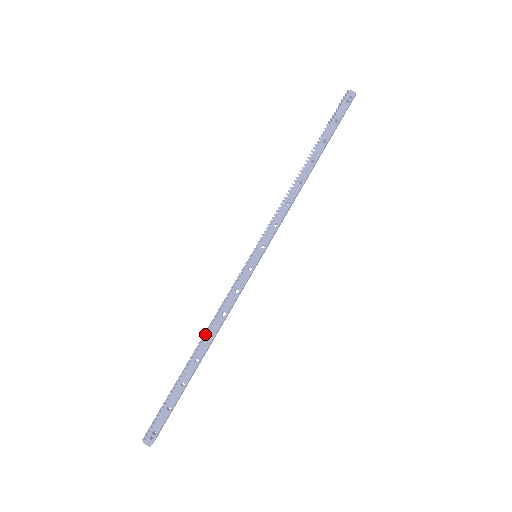
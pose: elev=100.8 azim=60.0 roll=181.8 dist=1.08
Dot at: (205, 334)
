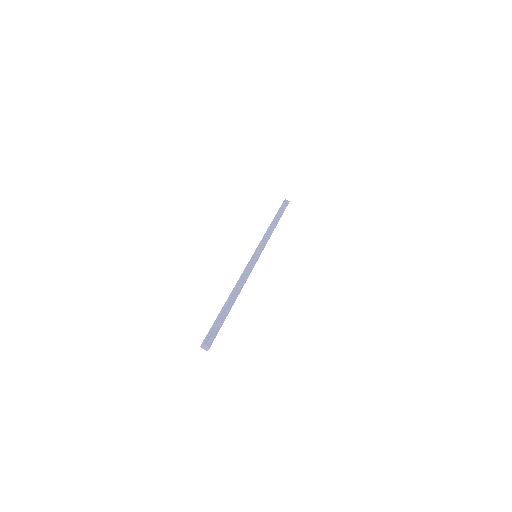
Dot at: (235, 287)
